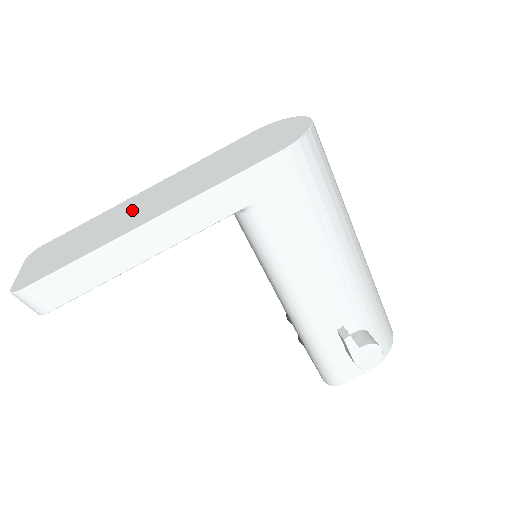
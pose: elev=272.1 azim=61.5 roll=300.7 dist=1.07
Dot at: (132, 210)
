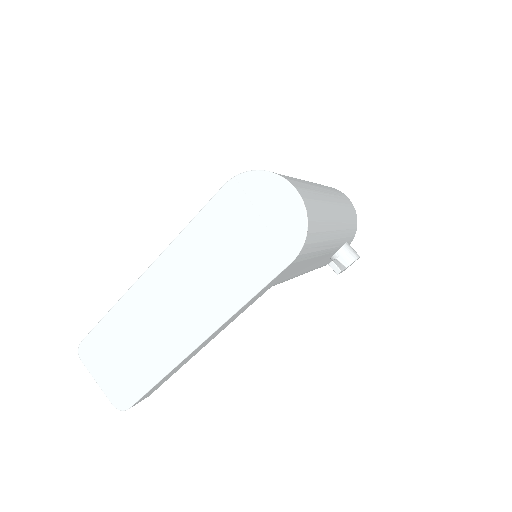
Dot at: (160, 314)
